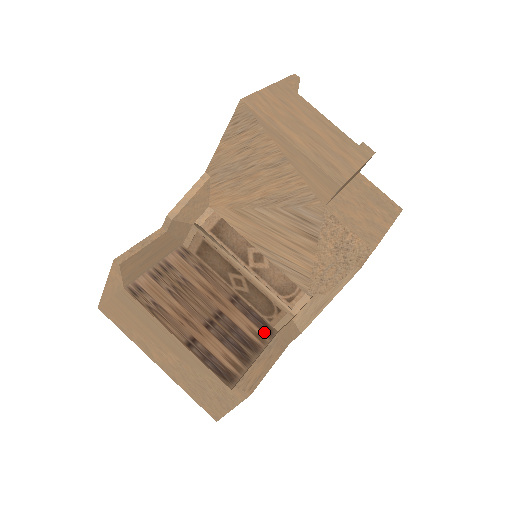
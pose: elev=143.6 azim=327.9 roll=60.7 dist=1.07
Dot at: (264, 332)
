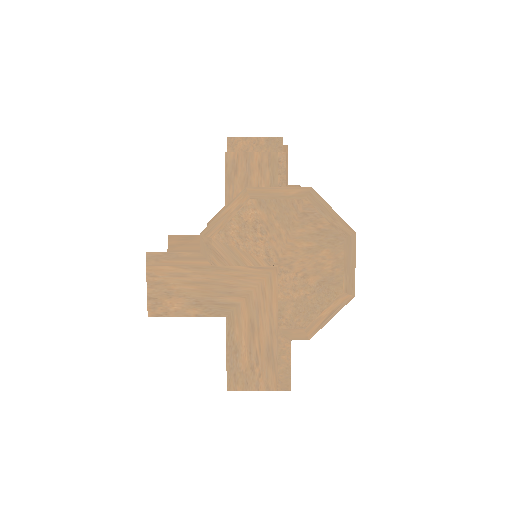
Dot at: occluded
